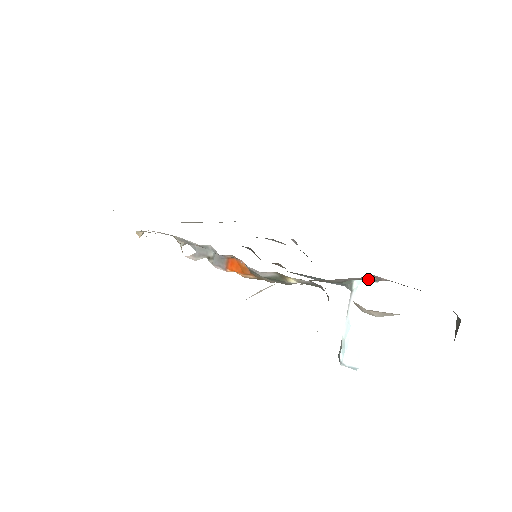
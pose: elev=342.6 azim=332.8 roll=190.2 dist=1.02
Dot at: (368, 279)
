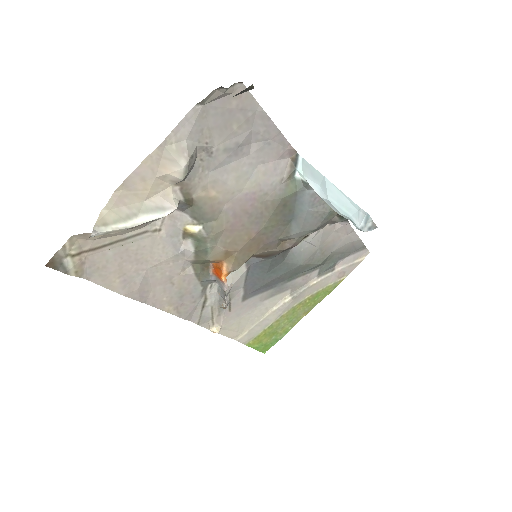
Dot at: (295, 163)
